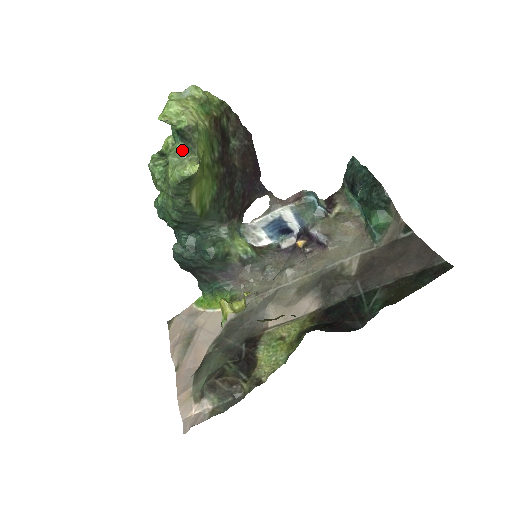
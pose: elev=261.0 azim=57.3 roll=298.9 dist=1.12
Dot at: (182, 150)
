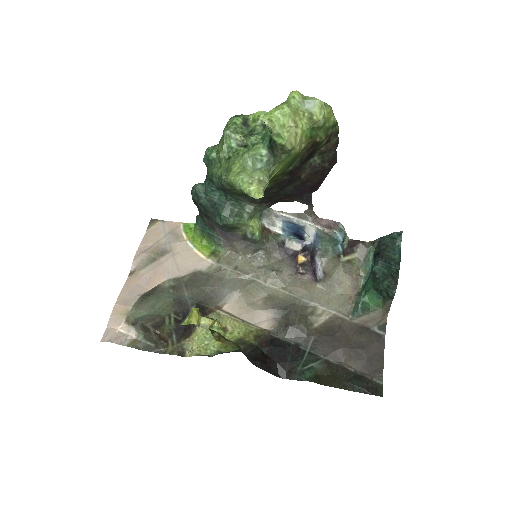
Dot at: (262, 157)
